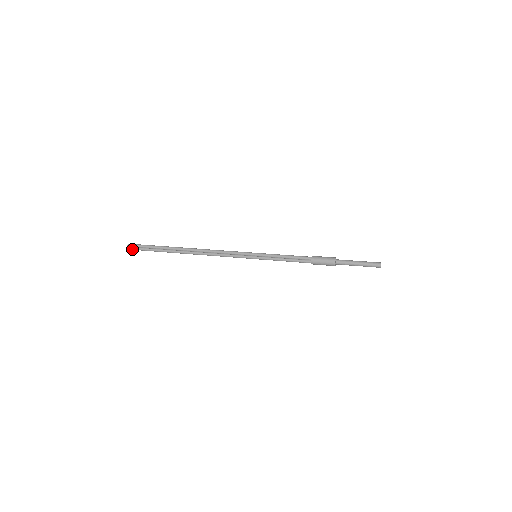
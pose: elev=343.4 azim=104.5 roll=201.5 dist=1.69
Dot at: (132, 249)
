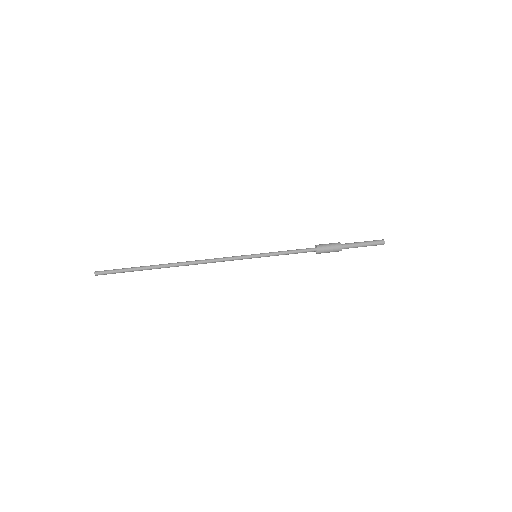
Dot at: occluded
